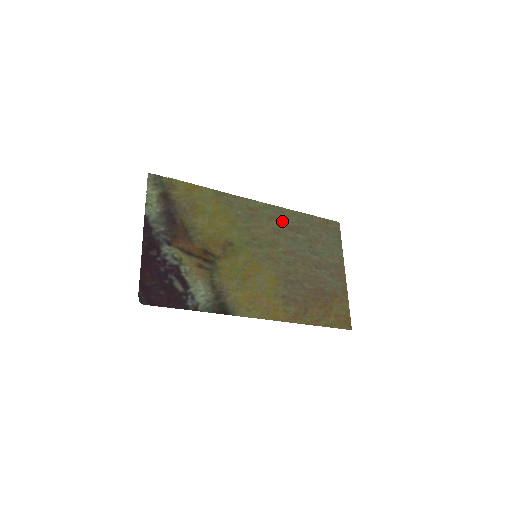
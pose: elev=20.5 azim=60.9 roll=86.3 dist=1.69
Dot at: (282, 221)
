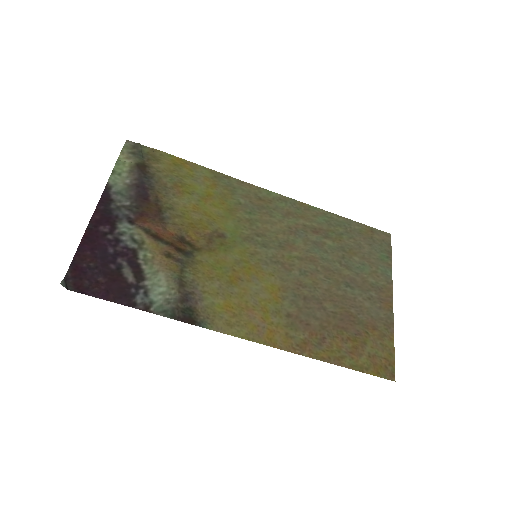
Dot at: (304, 220)
